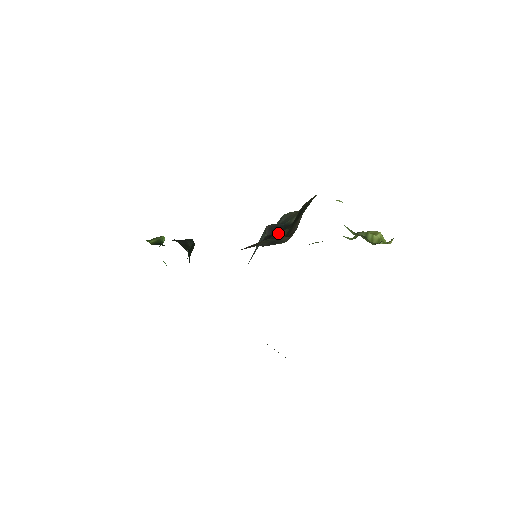
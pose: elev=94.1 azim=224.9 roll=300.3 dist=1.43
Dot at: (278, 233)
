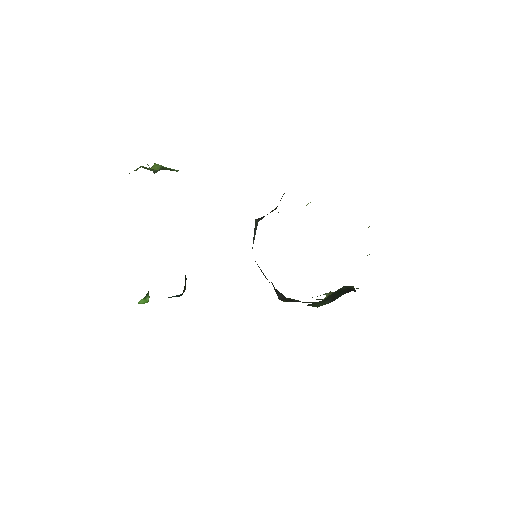
Dot at: occluded
